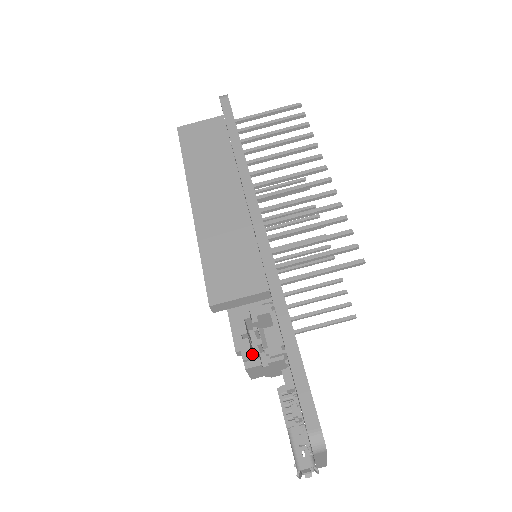
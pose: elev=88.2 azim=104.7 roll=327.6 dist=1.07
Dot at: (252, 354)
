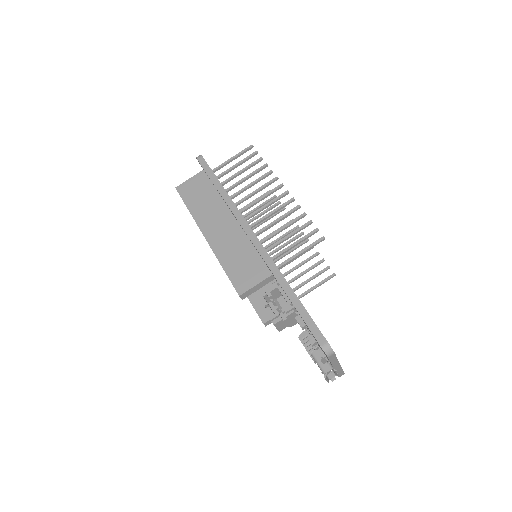
Dot at: (275, 315)
